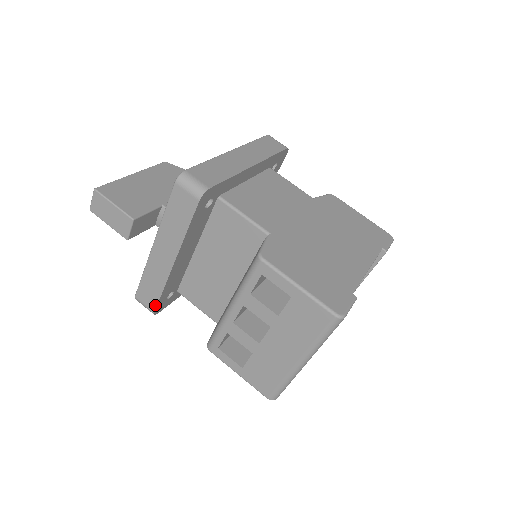
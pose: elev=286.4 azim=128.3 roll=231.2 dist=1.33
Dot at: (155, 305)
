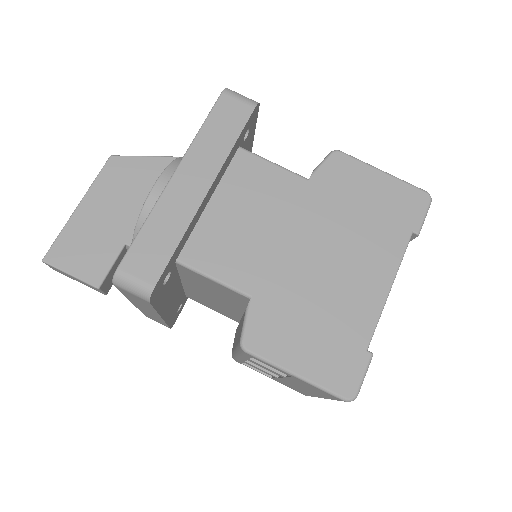
Dot at: occluded
